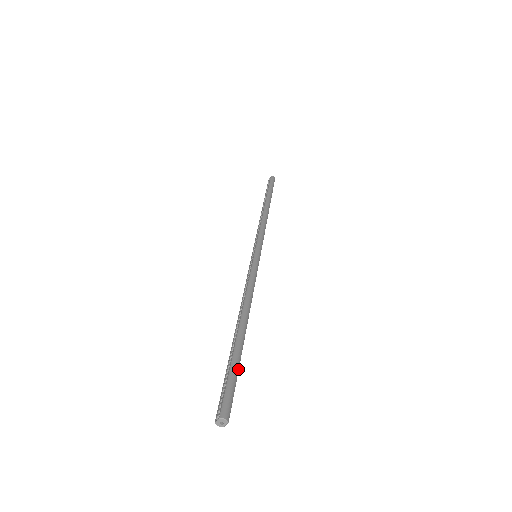
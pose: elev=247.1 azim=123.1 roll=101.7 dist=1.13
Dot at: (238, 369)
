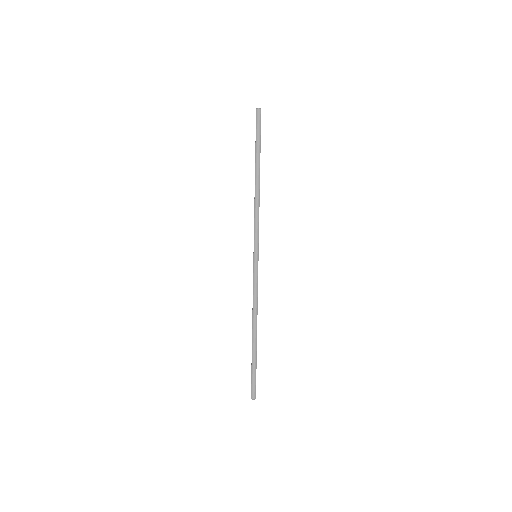
Dot at: (256, 367)
